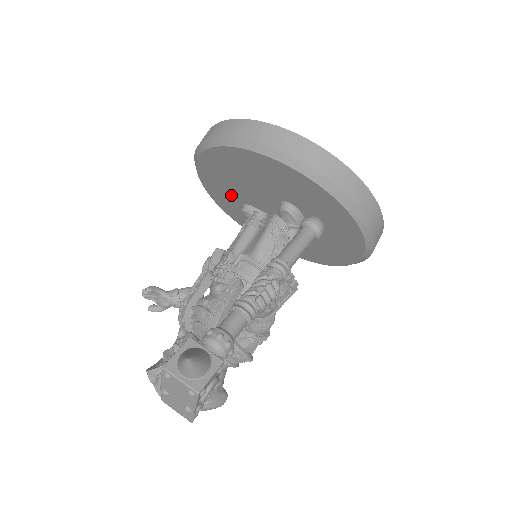
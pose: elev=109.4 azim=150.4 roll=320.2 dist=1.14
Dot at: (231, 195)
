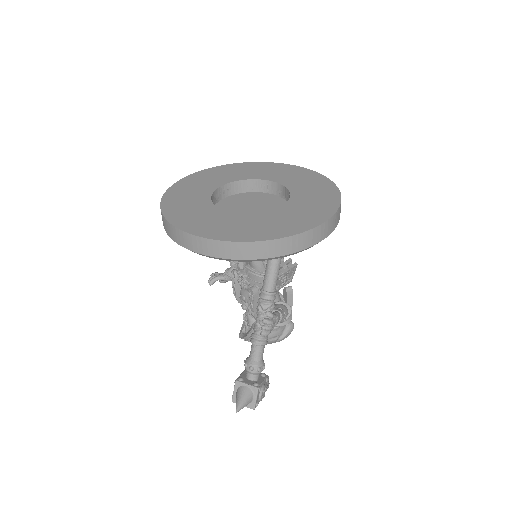
Dot at: occluded
